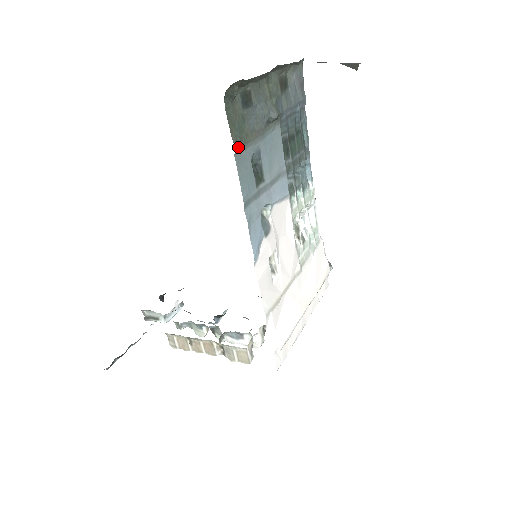
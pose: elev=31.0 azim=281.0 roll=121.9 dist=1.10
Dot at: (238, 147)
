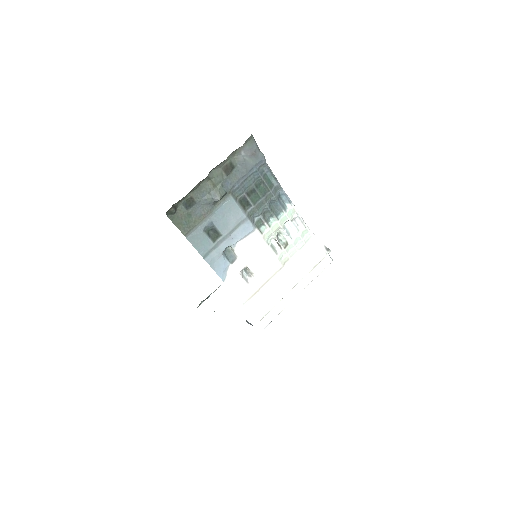
Dot at: (187, 233)
